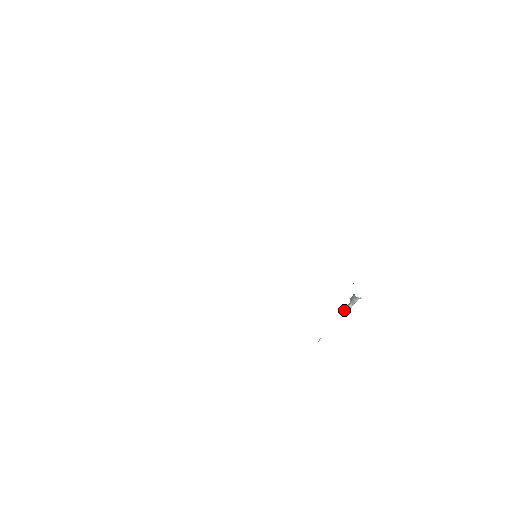
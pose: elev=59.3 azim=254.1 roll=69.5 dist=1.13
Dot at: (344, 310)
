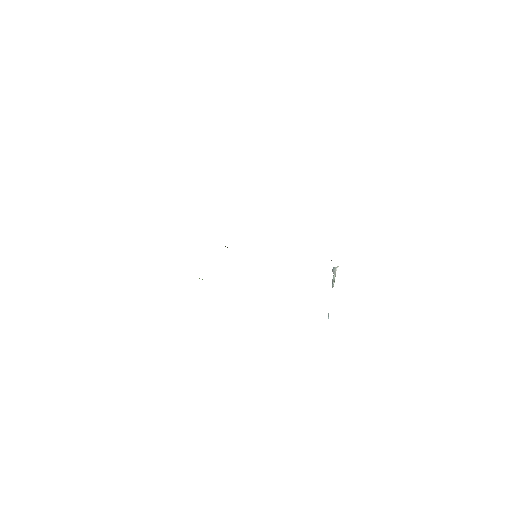
Dot at: (332, 282)
